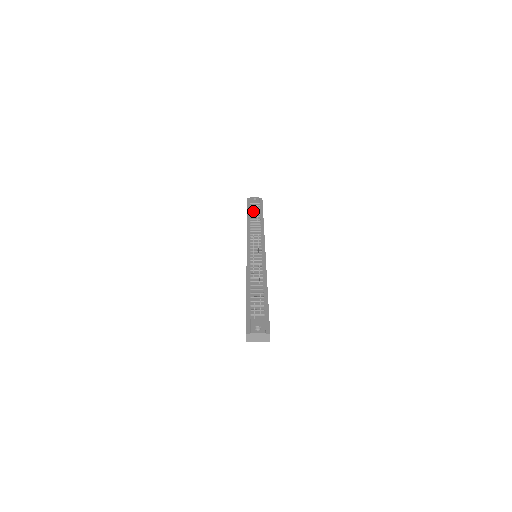
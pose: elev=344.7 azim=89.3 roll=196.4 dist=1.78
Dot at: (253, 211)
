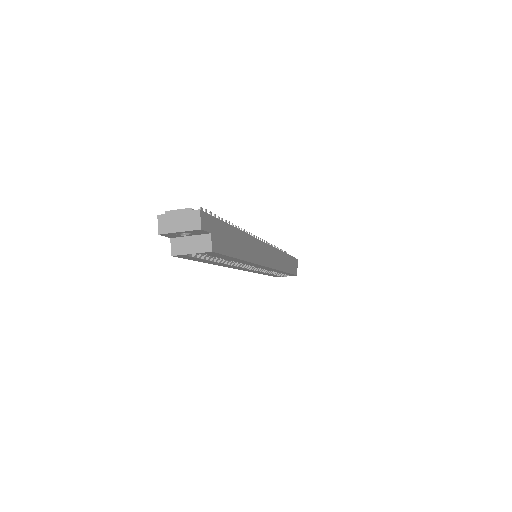
Dot at: occluded
